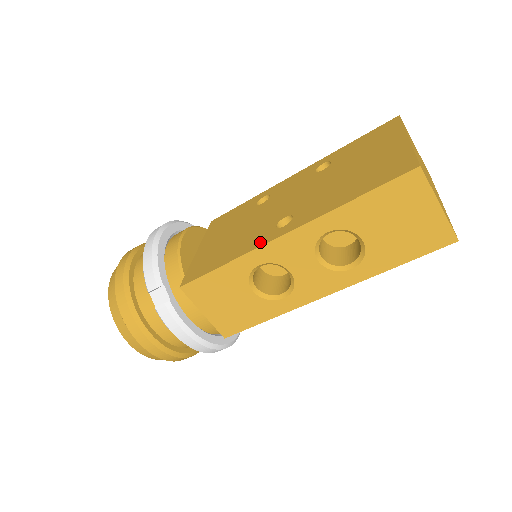
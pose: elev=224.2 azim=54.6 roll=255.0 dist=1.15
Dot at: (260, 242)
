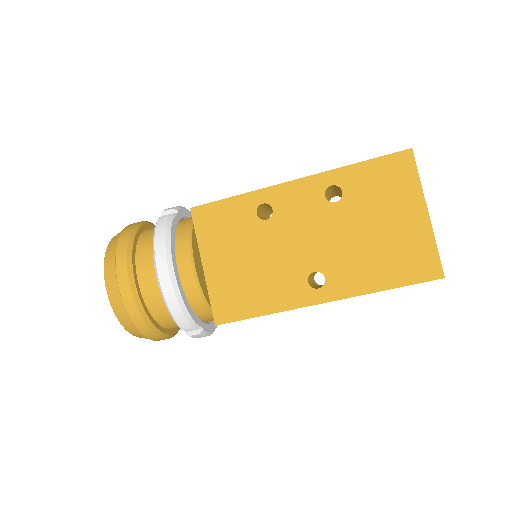
Dot at: (298, 301)
